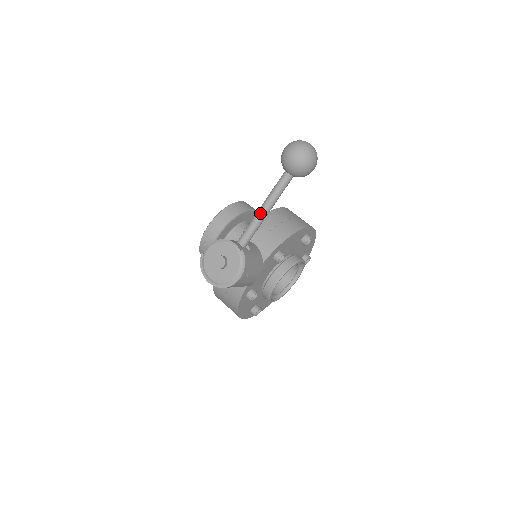
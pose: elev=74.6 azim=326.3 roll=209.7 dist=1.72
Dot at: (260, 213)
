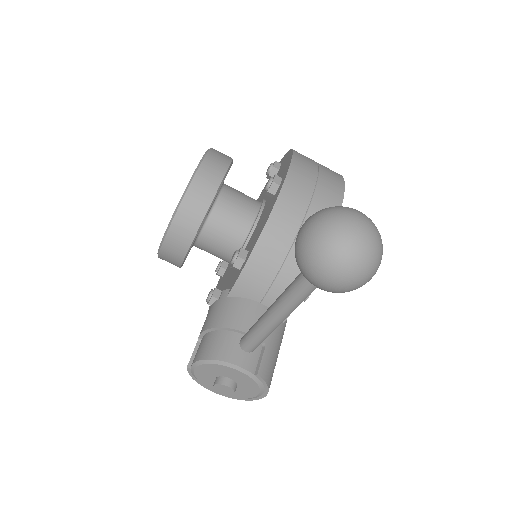
Dot at: (272, 325)
